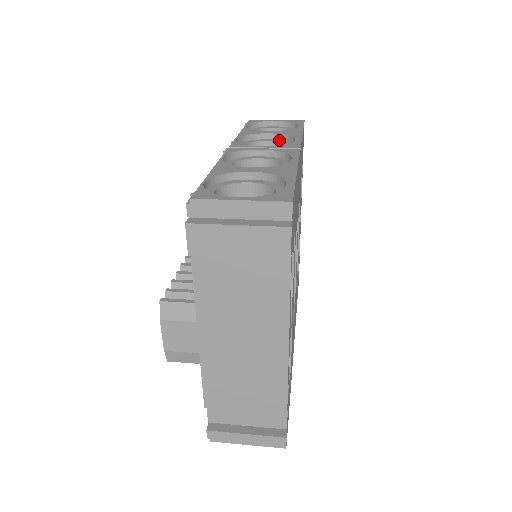
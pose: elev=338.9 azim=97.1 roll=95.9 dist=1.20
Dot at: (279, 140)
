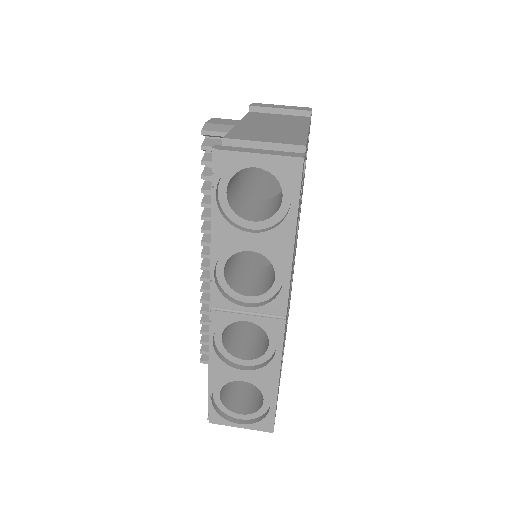
Dot at: (264, 250)
